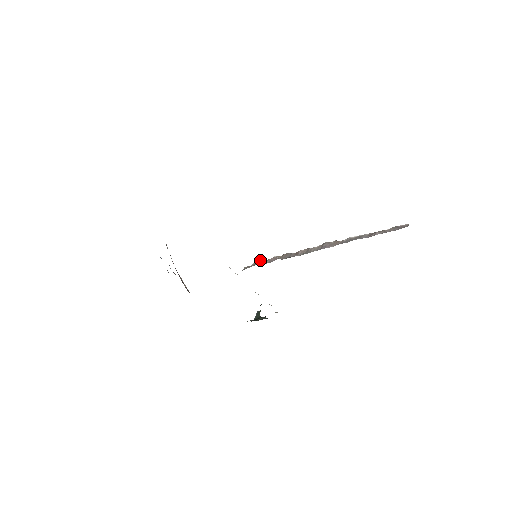
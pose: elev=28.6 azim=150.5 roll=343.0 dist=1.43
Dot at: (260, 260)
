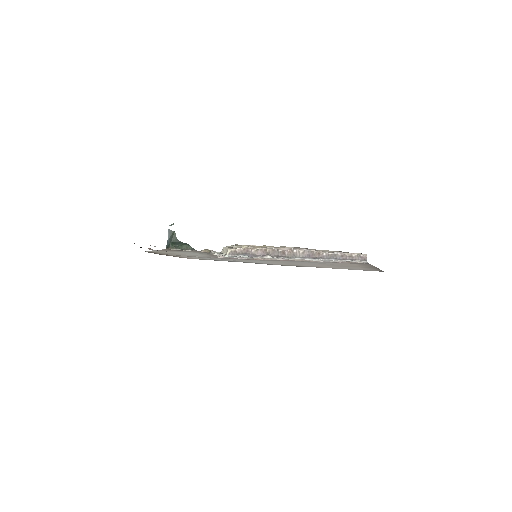
Dot at: (246, 247)
